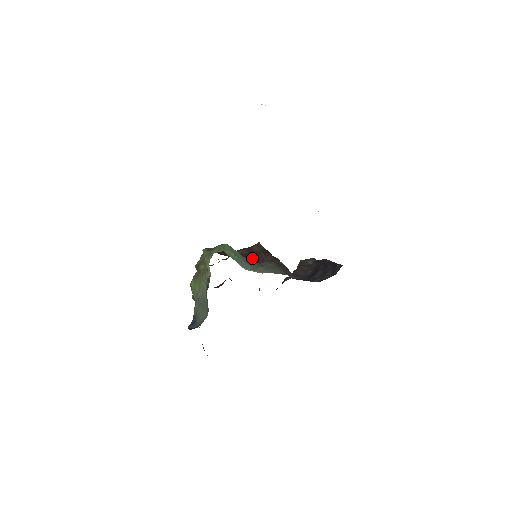
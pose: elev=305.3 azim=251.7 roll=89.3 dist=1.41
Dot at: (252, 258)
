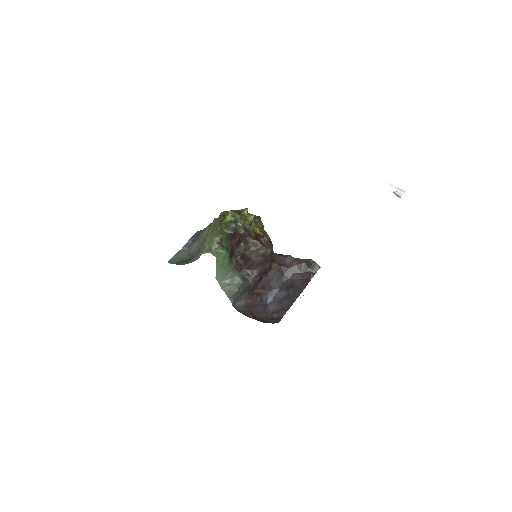
Dot at: (246, 260)
